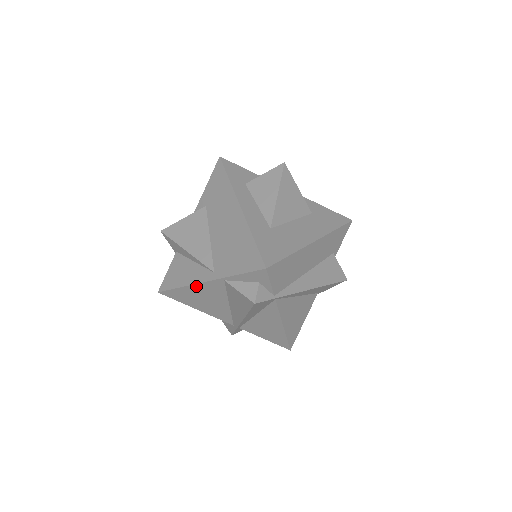
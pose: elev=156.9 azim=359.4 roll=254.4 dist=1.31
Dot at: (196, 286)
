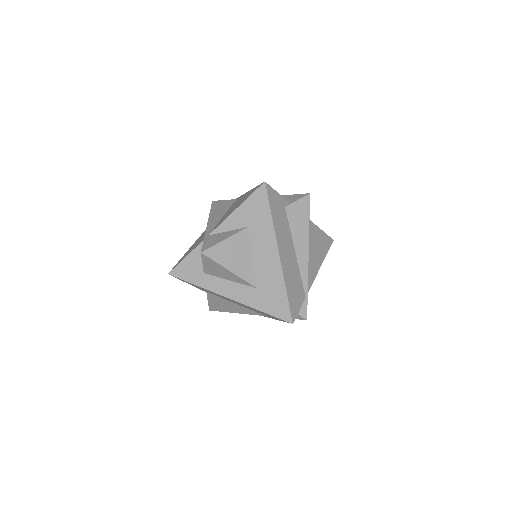
Dot at: occluded
